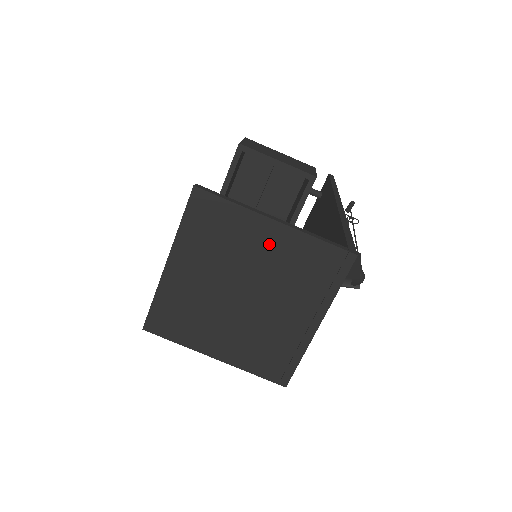
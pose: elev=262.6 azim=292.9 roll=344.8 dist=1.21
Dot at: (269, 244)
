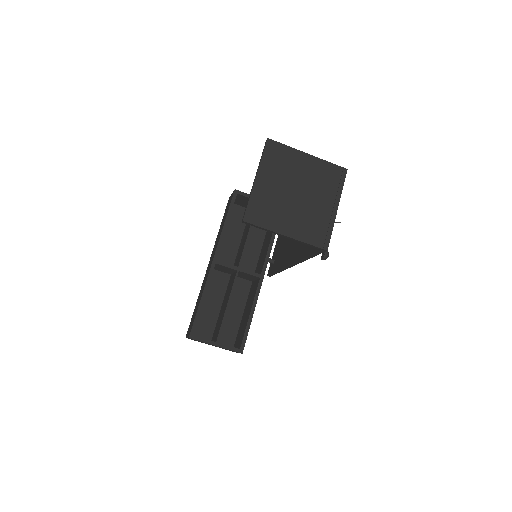
Dot at: (306, 166)
